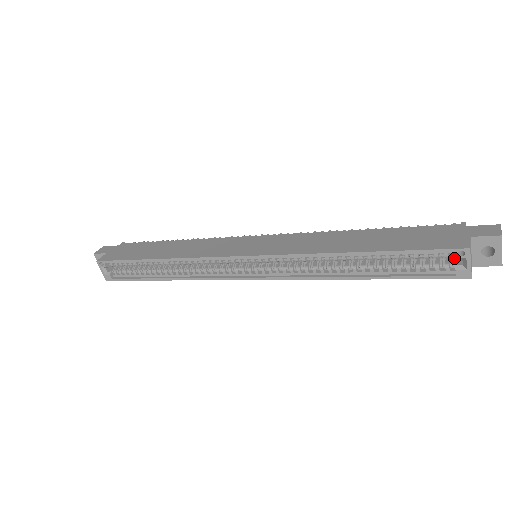
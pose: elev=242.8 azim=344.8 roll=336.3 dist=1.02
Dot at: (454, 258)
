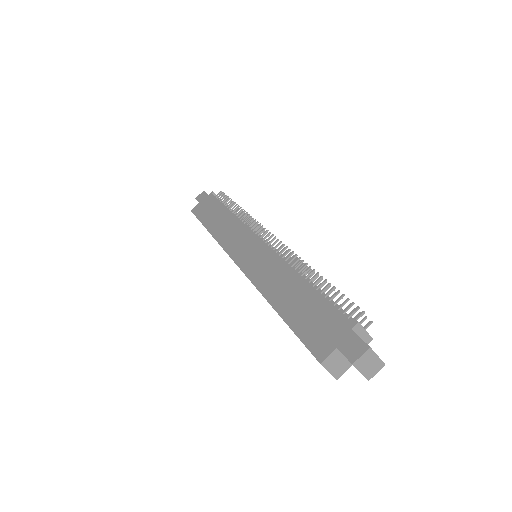
Dot at: occluded
